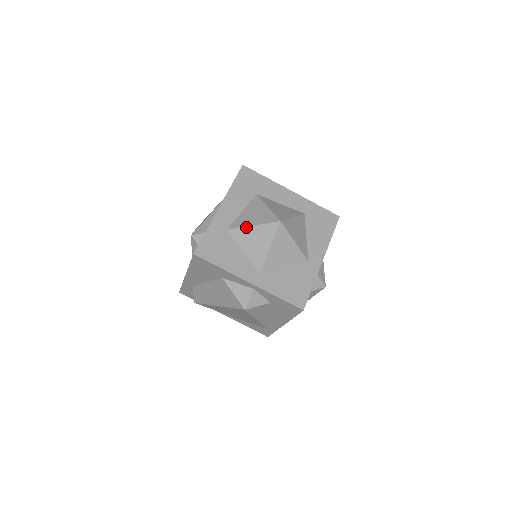
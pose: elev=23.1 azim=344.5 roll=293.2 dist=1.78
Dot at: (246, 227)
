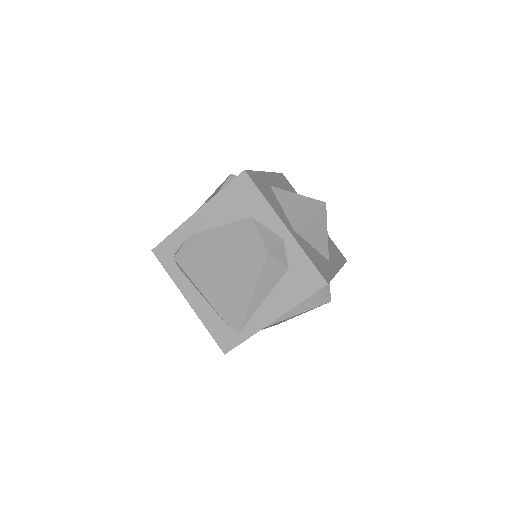
Dot at: (291, 192)
